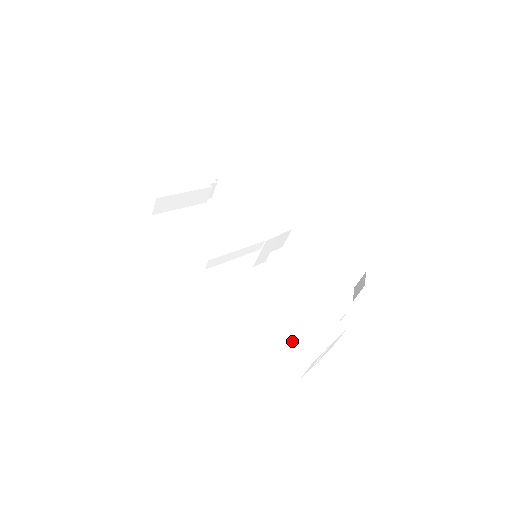
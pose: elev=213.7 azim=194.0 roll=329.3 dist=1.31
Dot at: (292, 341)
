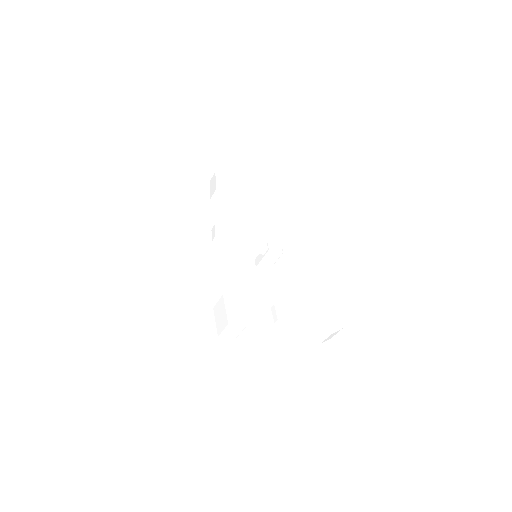
Dot at: (226, 305)
